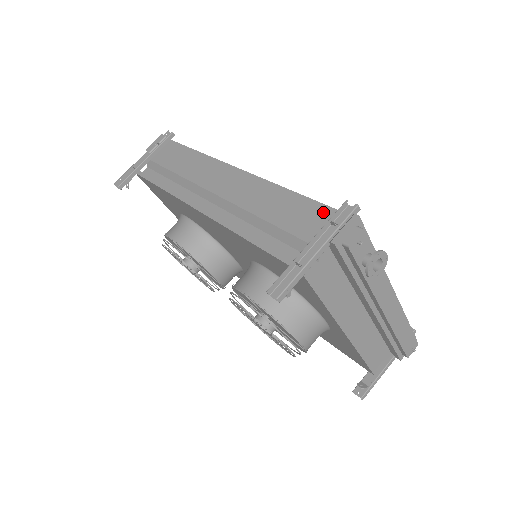
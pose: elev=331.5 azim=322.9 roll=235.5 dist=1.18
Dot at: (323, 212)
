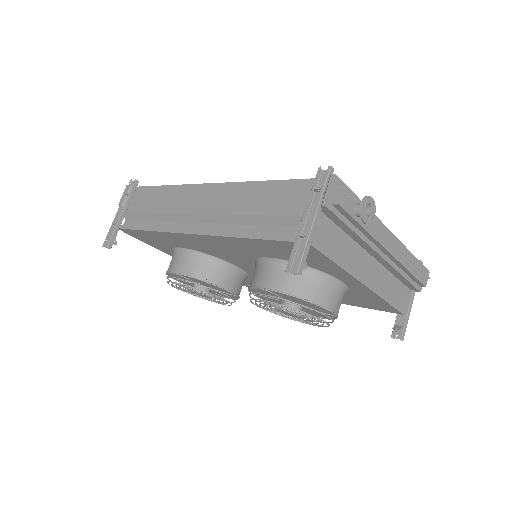
Dot at: (303, 186)
